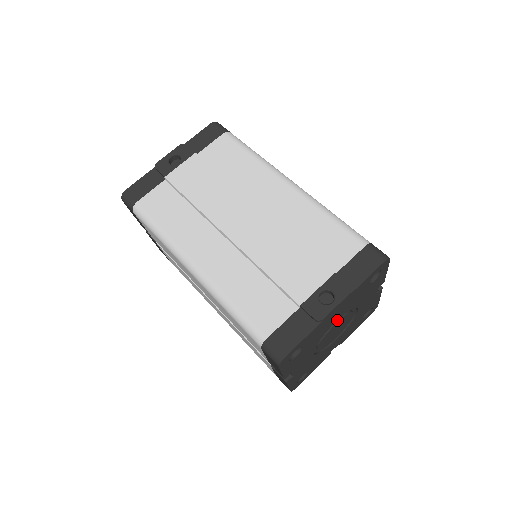
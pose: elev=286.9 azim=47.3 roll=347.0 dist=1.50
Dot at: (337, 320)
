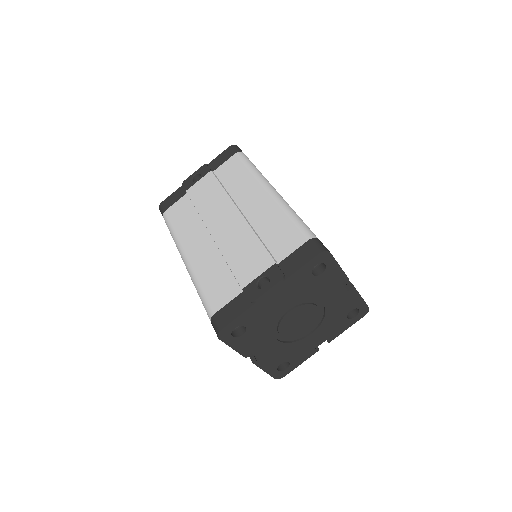
Dot at: (291, 309)
